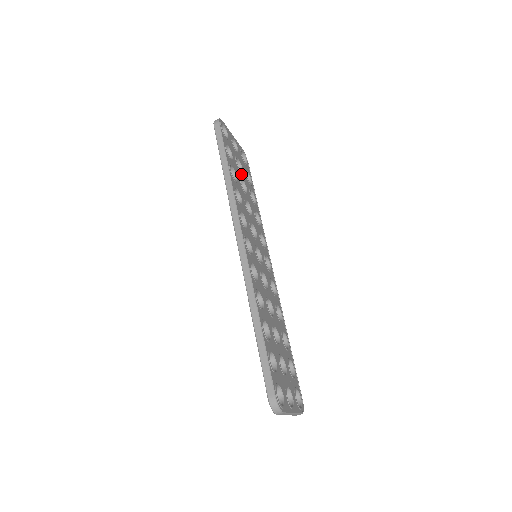
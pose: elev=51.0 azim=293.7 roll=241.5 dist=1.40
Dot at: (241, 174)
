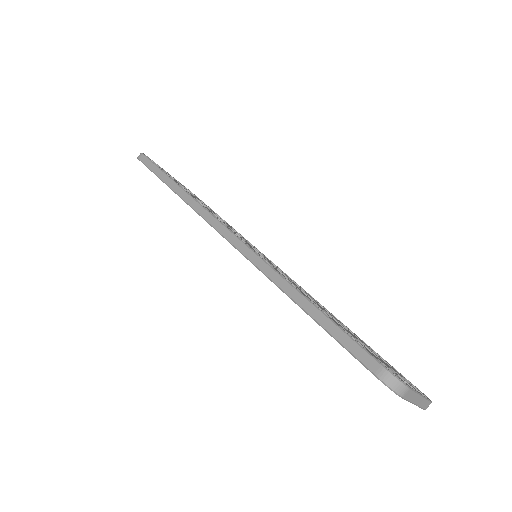
Dot at: occluded
